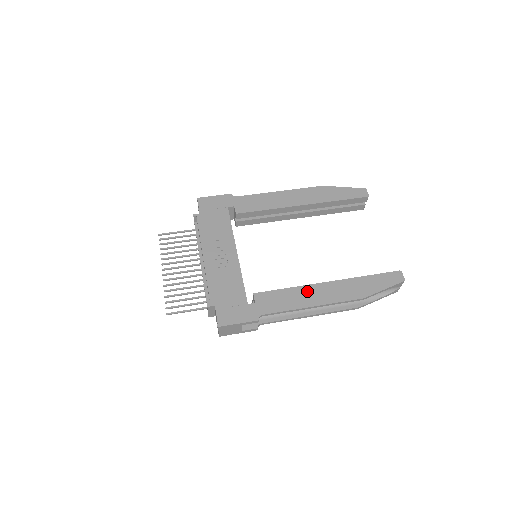
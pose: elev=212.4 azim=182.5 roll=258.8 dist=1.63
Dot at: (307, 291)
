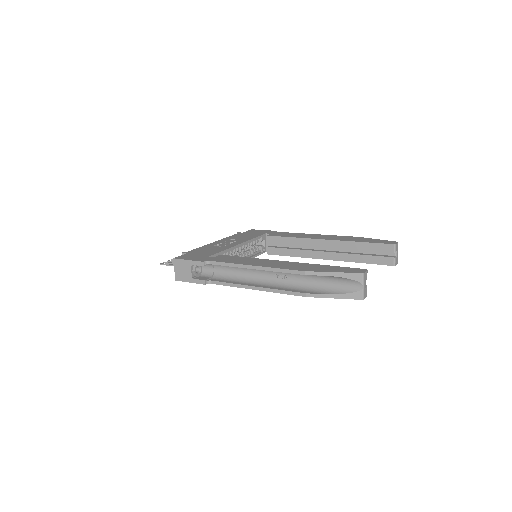
Dot at: (261, 261)
